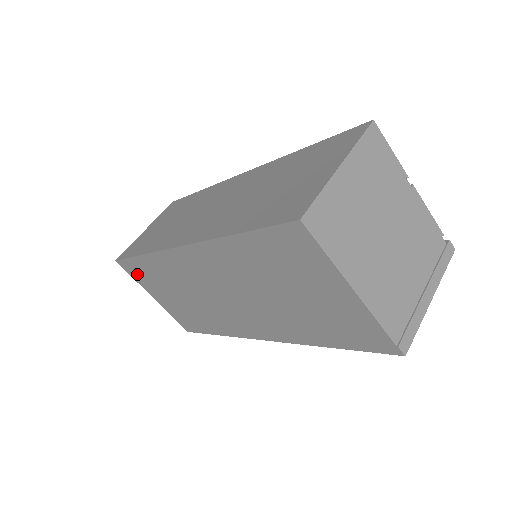
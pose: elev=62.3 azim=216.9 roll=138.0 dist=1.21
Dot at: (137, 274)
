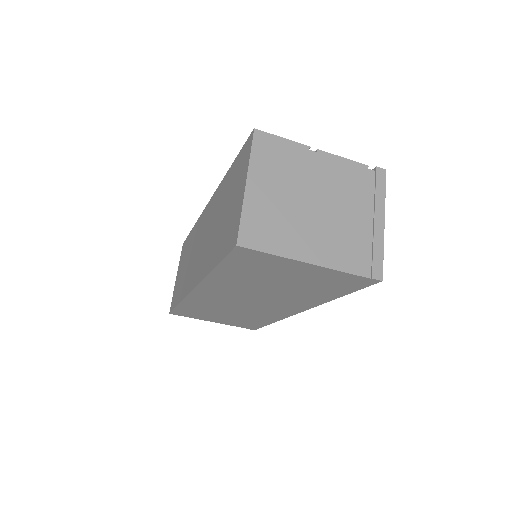
Dot at: (189, 314)
